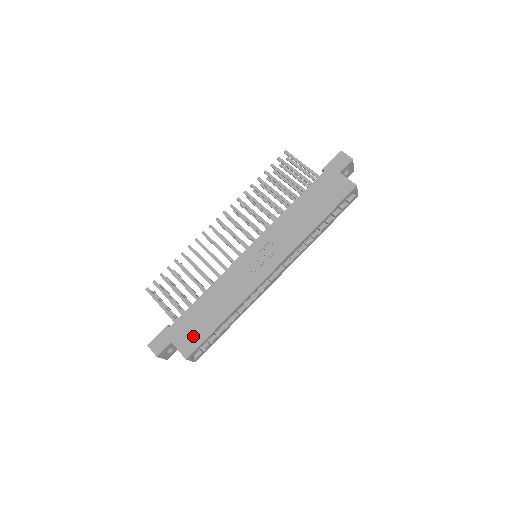
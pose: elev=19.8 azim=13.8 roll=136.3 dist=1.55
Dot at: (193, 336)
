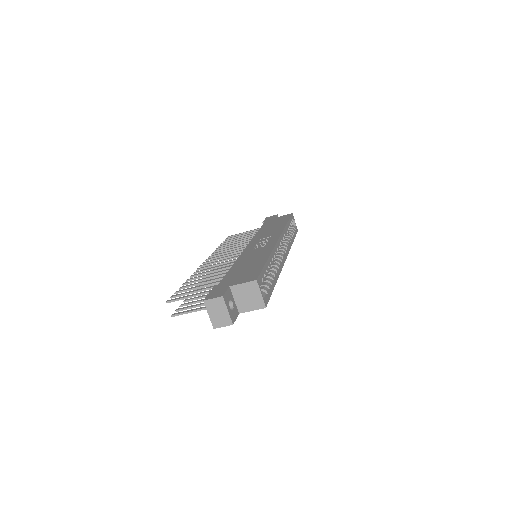
Dot at: (248, 274)
